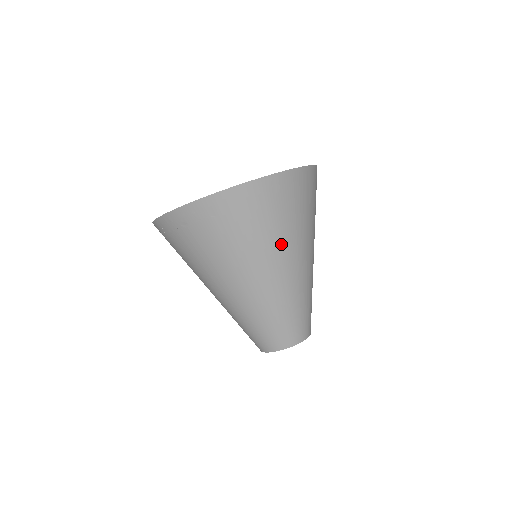
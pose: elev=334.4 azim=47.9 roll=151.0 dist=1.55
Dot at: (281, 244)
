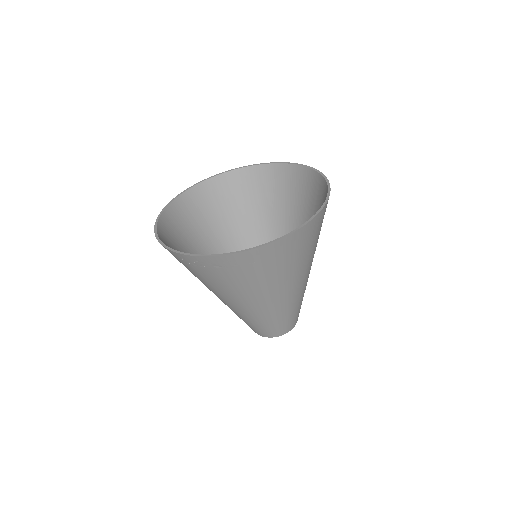
Dot at: (301, 269)
